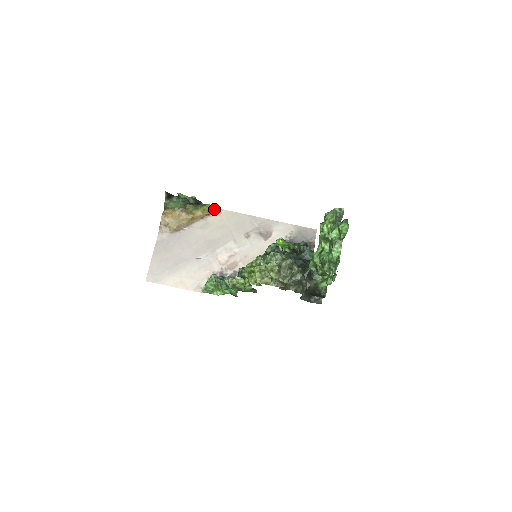
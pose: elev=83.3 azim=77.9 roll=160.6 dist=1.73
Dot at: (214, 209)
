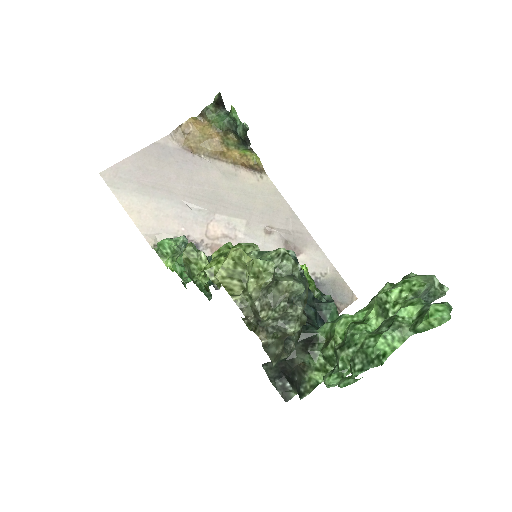
Dot at: (258, 165)
